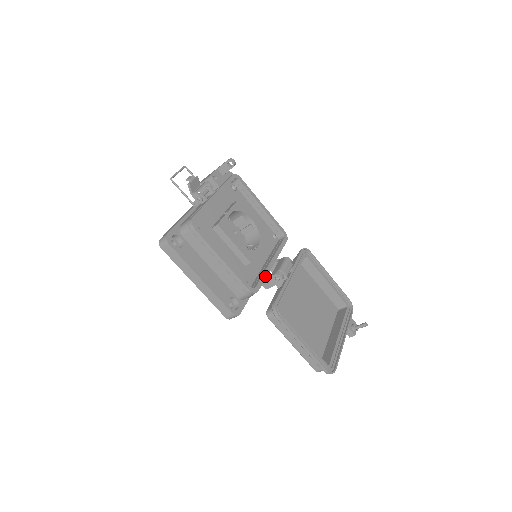
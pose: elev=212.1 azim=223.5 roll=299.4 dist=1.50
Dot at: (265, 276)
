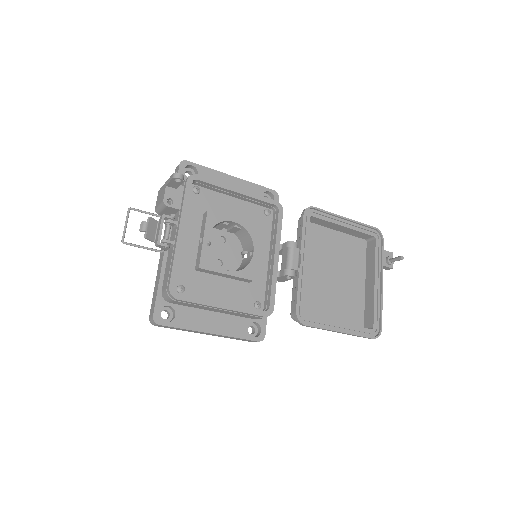
Dot at: (274, 283)
